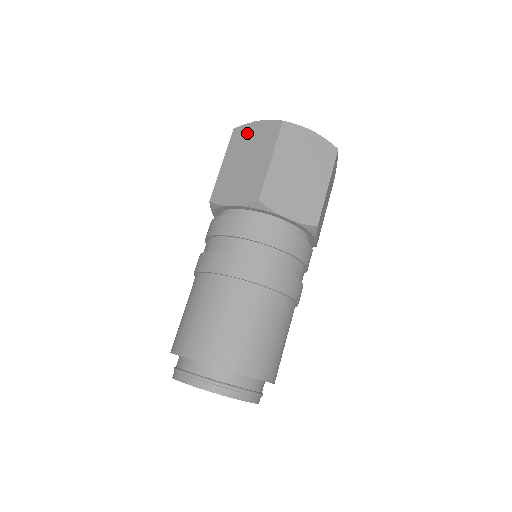
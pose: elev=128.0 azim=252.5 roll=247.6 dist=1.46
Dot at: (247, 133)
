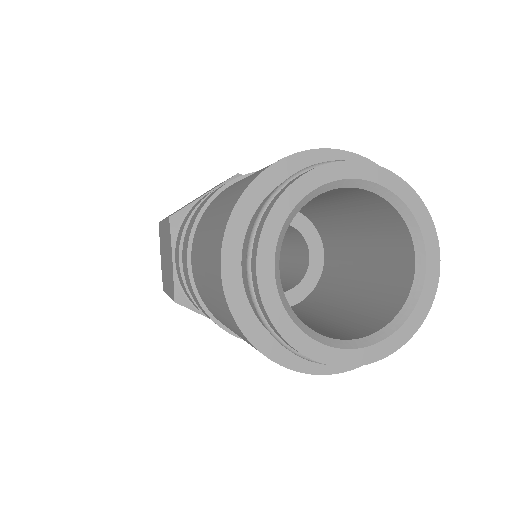
Dot at: occluded
